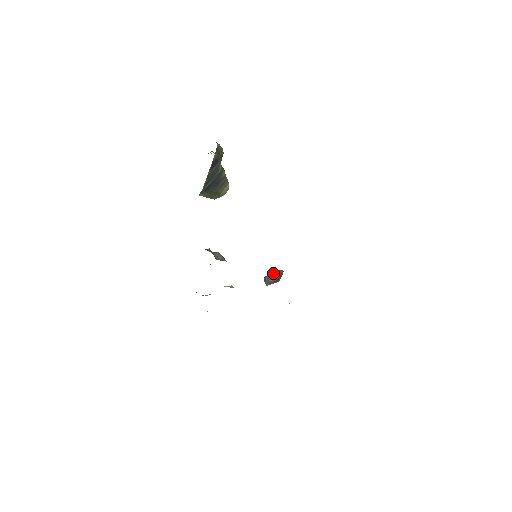
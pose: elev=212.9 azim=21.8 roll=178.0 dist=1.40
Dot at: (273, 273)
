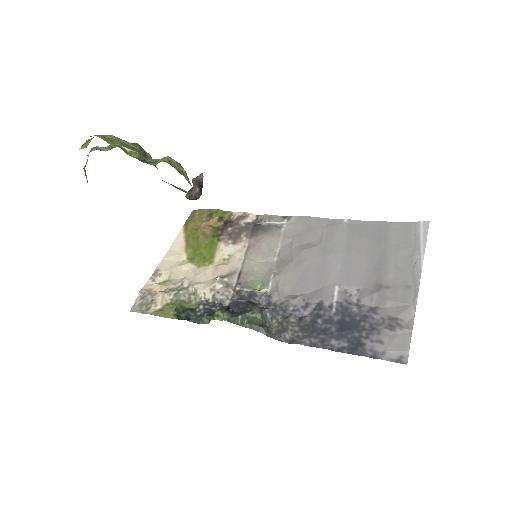
Dot at: (193, 184)
